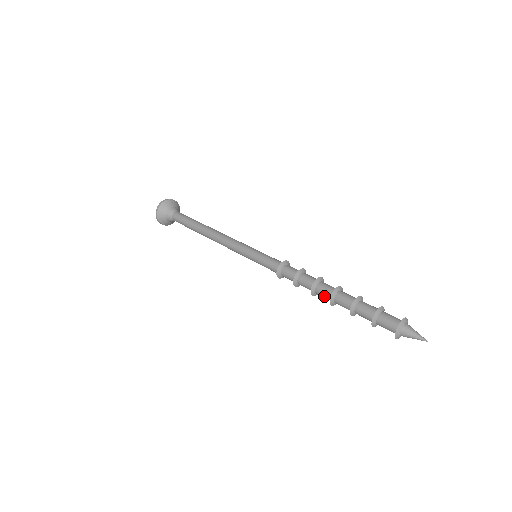
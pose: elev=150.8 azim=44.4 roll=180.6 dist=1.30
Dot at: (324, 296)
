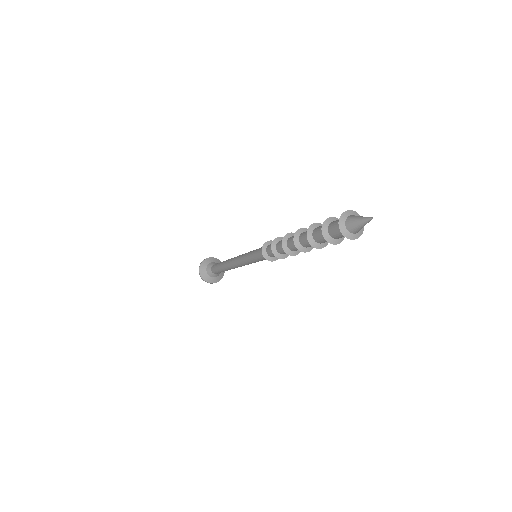
Dot at: (293, 243)
